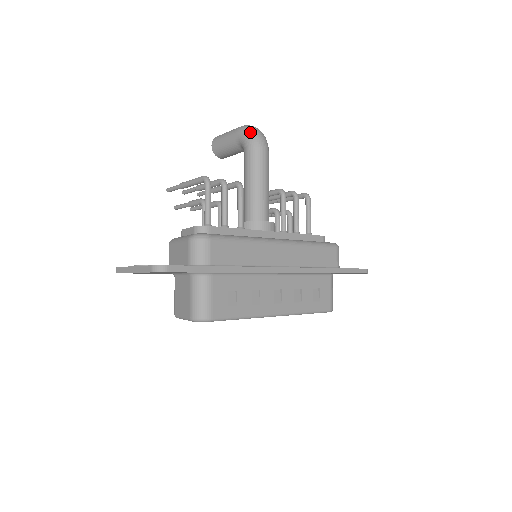
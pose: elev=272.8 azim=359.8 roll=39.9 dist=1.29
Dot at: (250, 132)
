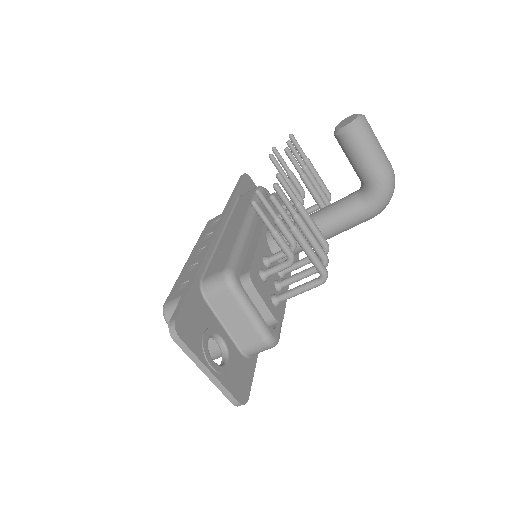
Dot at: (388, 200)
